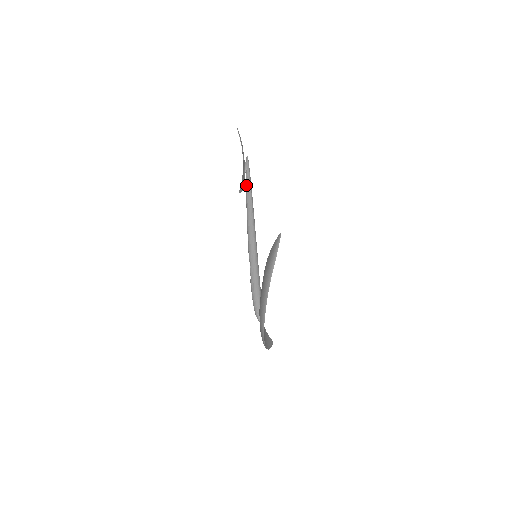
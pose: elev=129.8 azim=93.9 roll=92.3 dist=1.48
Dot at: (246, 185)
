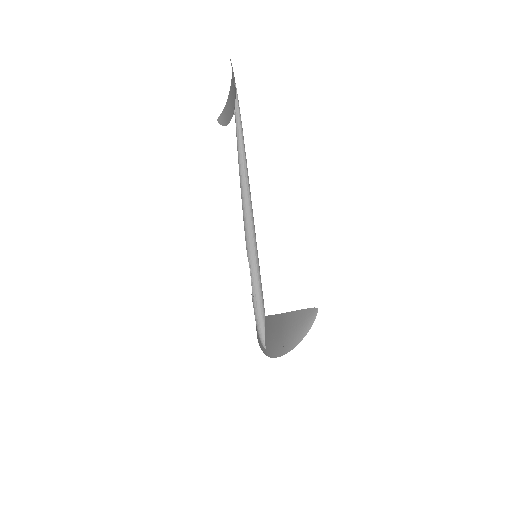
Dot at: (237, 139)
